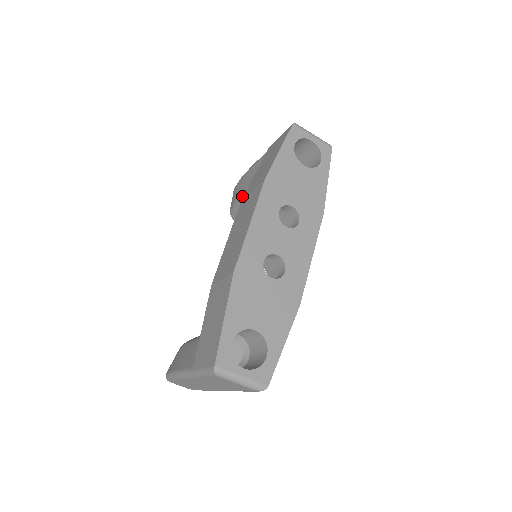
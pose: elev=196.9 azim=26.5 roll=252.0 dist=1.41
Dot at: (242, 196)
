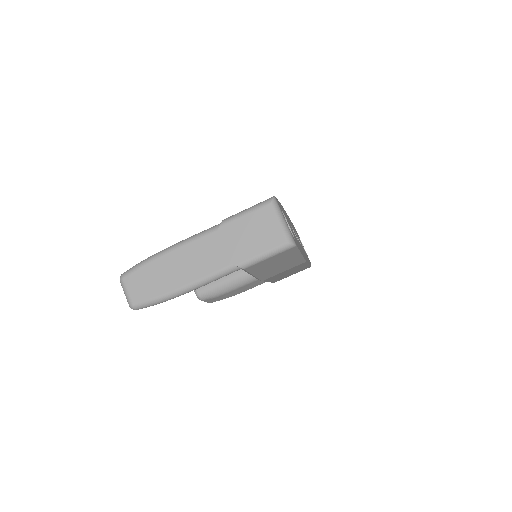
Dot at: occluded
